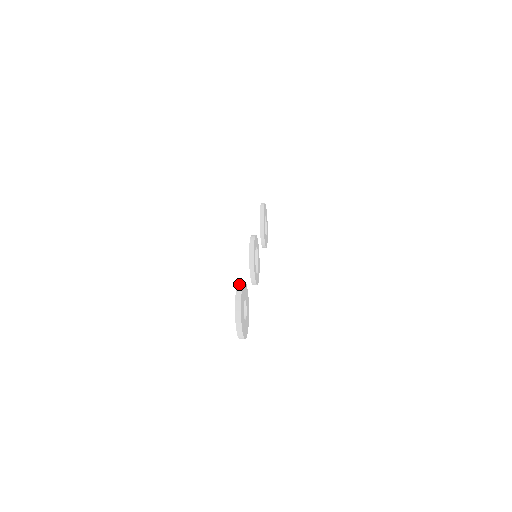
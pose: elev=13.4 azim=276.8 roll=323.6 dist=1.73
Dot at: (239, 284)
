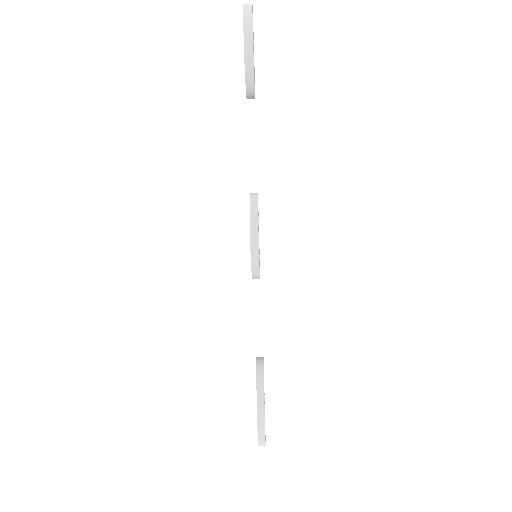
Dot at: occluded
